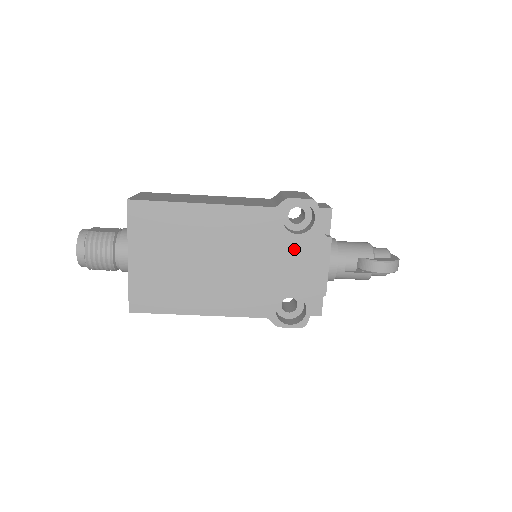
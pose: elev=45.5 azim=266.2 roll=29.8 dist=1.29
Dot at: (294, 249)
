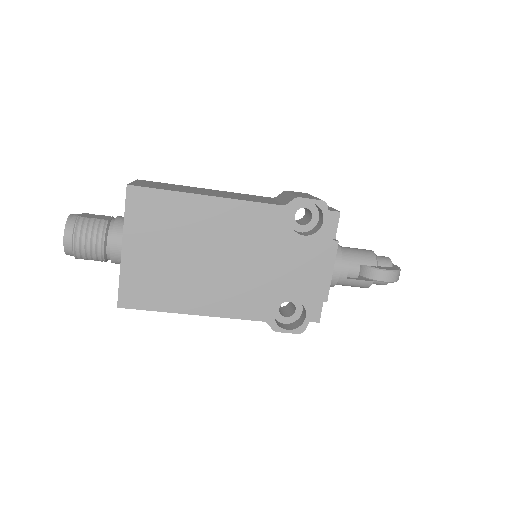
Dot at: (299, 251)
